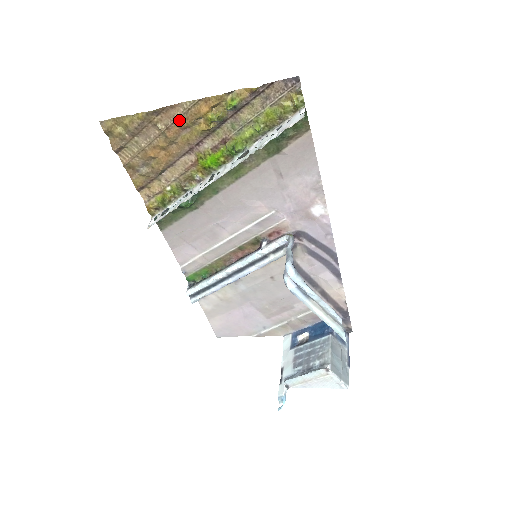
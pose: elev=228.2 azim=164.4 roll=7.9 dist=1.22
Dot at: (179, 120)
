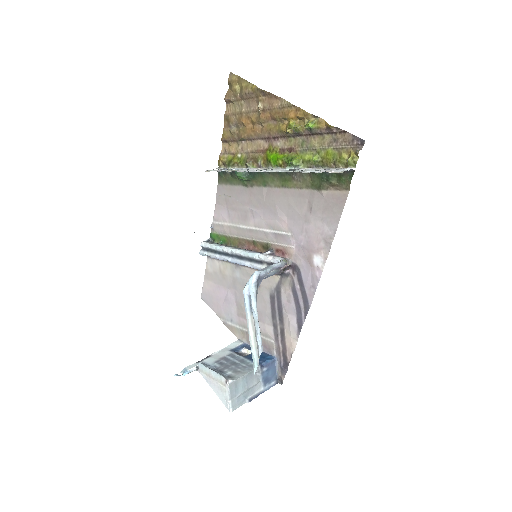
Dot at: (274, 110)
